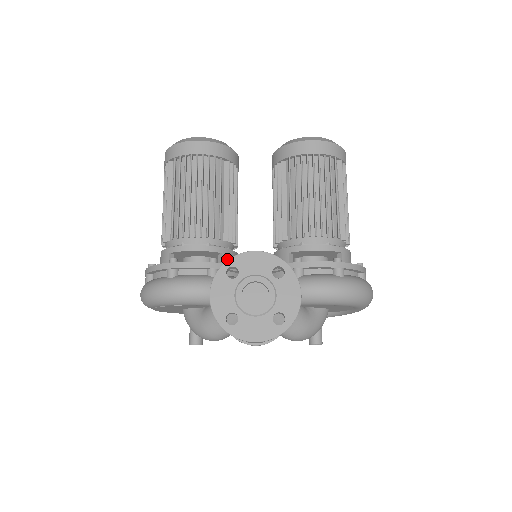
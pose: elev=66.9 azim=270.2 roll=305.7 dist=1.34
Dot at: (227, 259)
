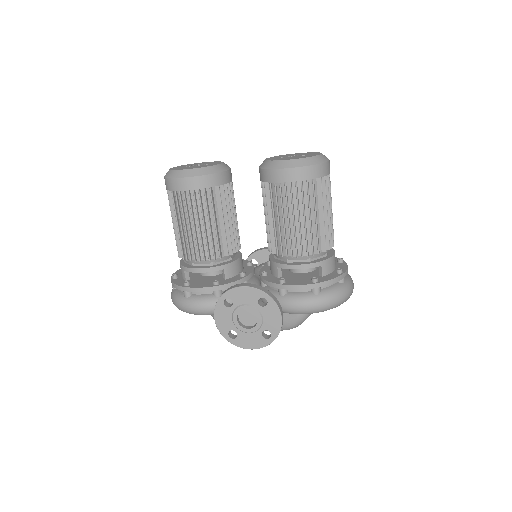
Dot at: (229, 271)
